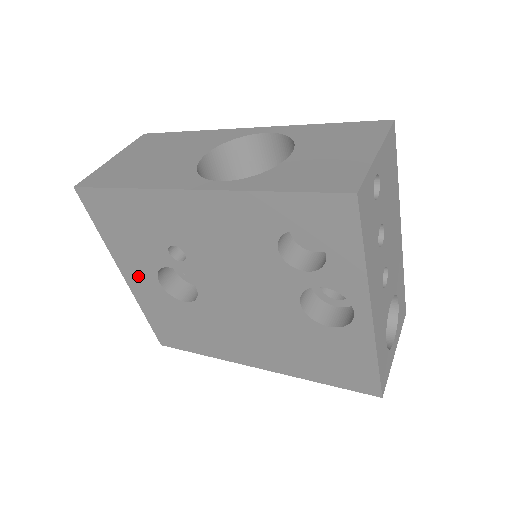
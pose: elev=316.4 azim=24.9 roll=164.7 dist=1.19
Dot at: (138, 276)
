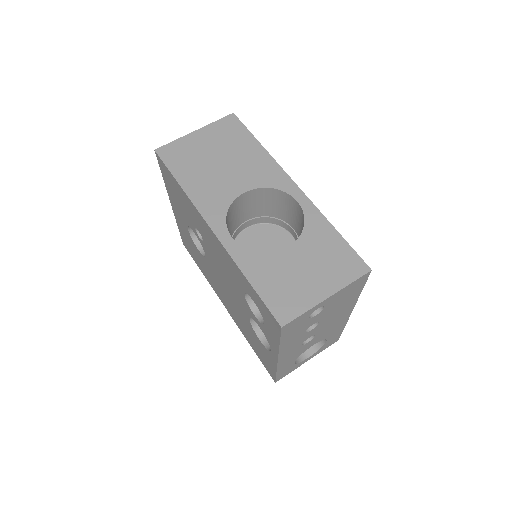
Dot at: (178, 214)
